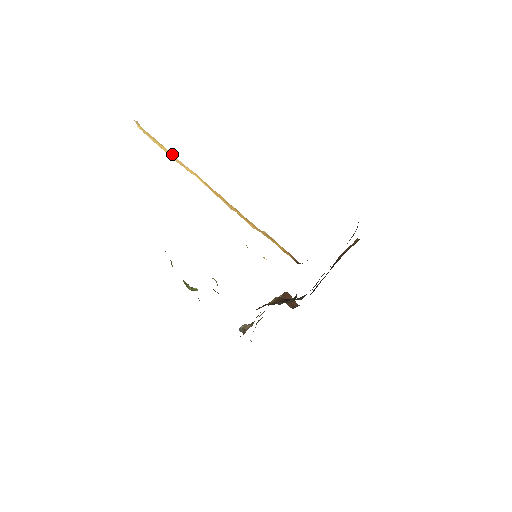
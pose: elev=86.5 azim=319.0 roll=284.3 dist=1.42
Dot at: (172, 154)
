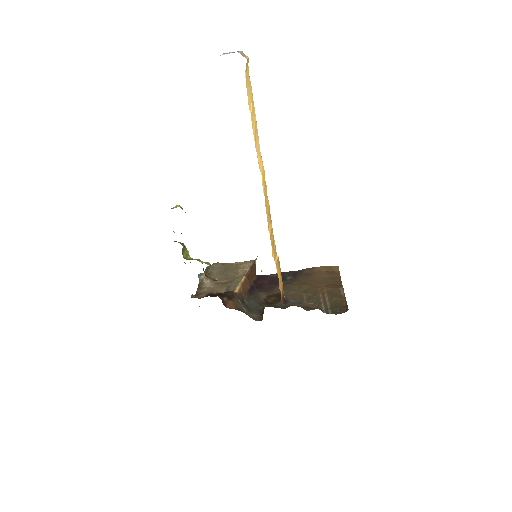
Dot at: occluded
